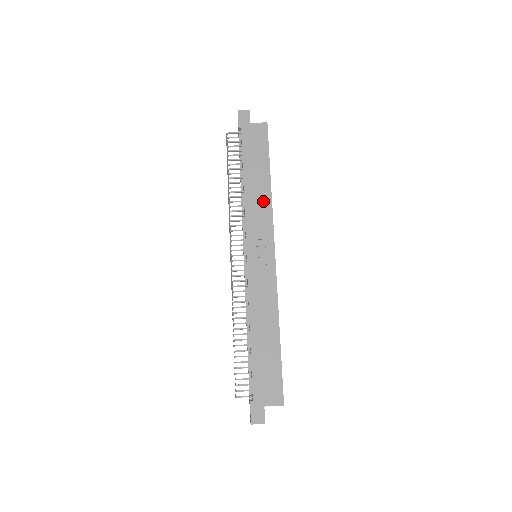
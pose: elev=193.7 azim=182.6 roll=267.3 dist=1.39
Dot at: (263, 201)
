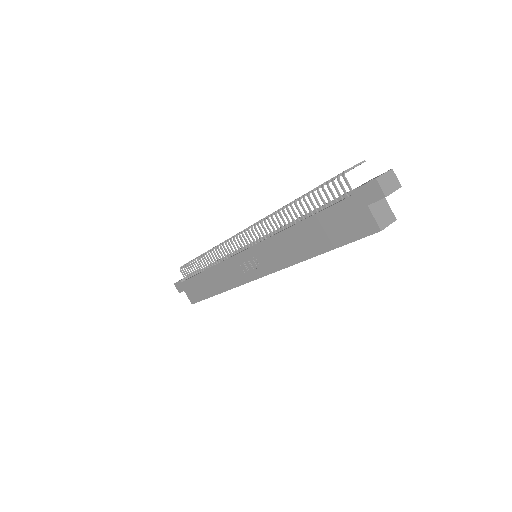
Dot at: (290, 254)
